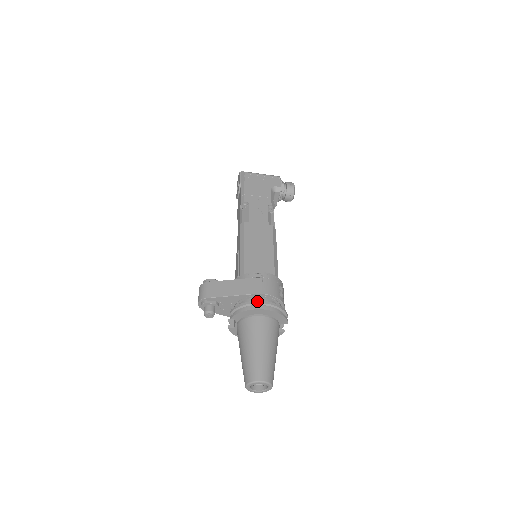
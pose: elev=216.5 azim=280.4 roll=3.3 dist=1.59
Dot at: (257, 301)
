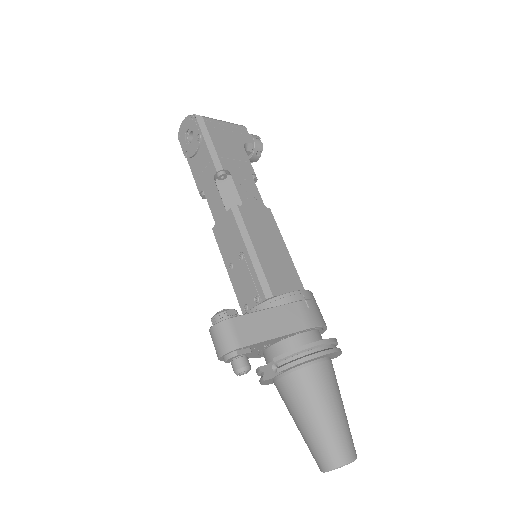
Dot at: (318, 342)
